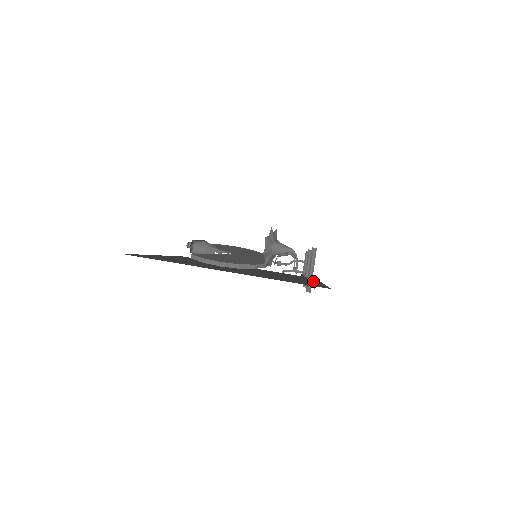
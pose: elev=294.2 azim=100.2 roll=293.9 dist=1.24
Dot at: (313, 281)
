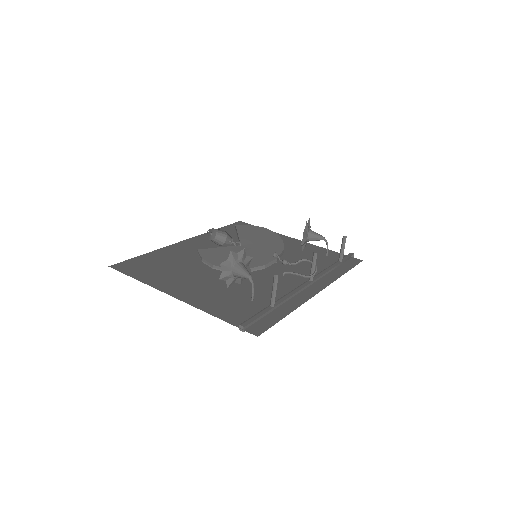
Dot at: (259, 316)
